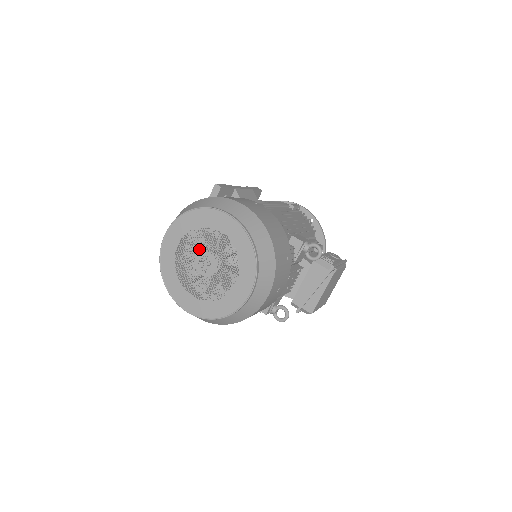
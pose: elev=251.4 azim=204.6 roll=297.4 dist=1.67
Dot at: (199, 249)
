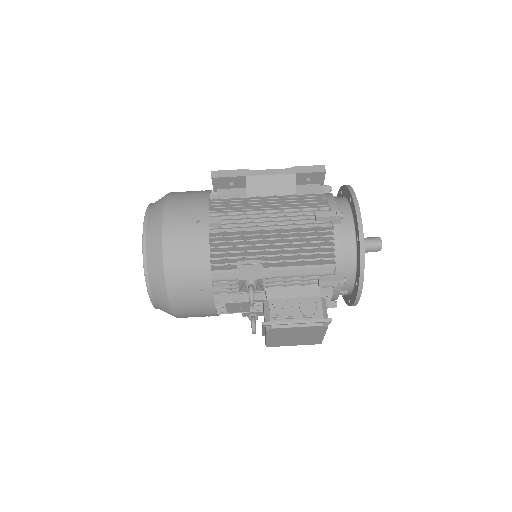
Dot at: occluded
